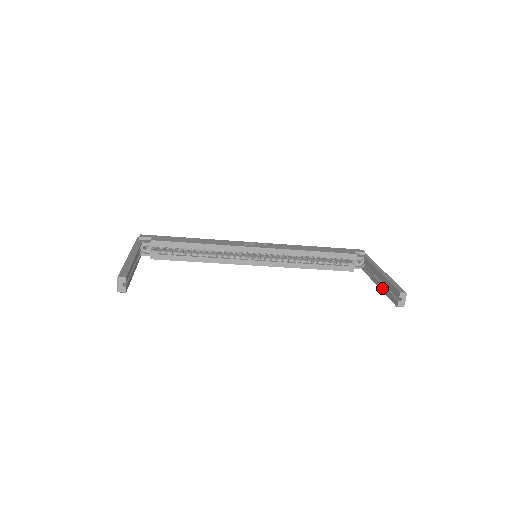
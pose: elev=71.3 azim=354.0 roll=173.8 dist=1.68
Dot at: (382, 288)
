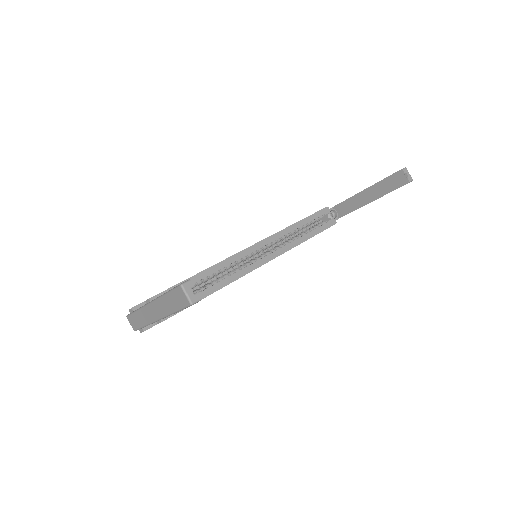
Dot at: (378, 195)
